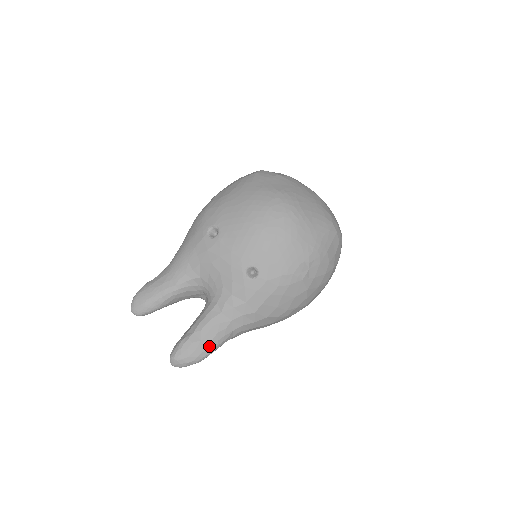
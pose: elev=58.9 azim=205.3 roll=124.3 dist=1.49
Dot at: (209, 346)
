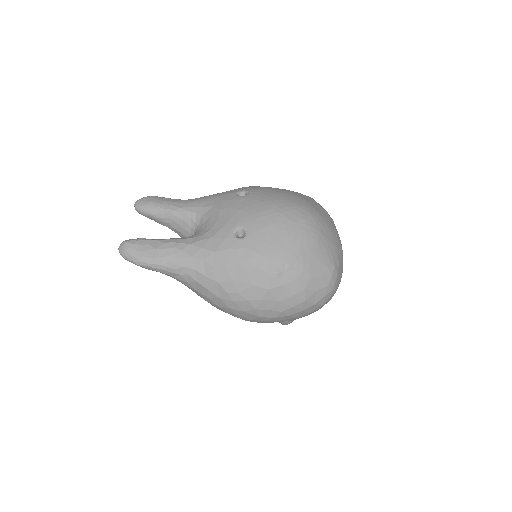
Dot at: (157, 259)
